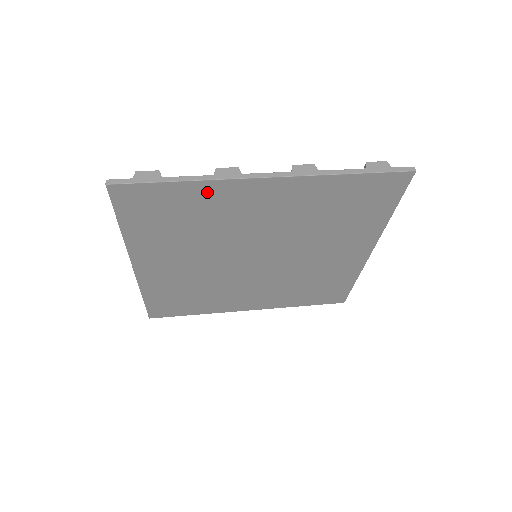
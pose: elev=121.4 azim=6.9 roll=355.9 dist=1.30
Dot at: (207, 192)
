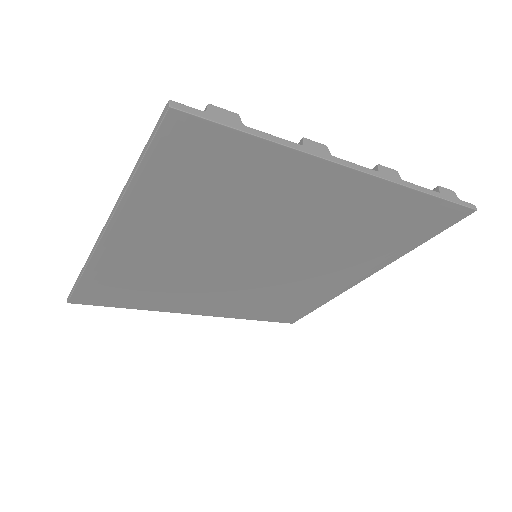
Dot at: (282, 164)
